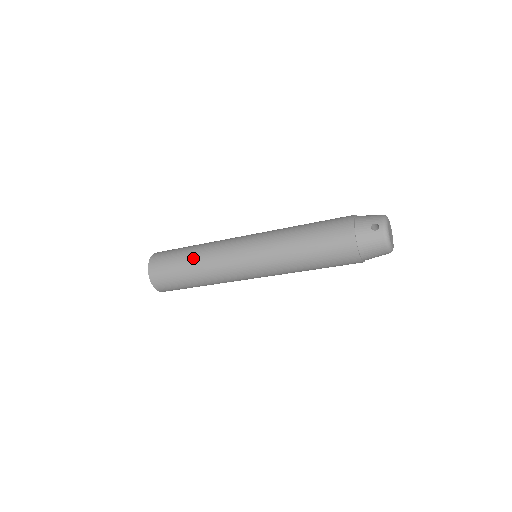
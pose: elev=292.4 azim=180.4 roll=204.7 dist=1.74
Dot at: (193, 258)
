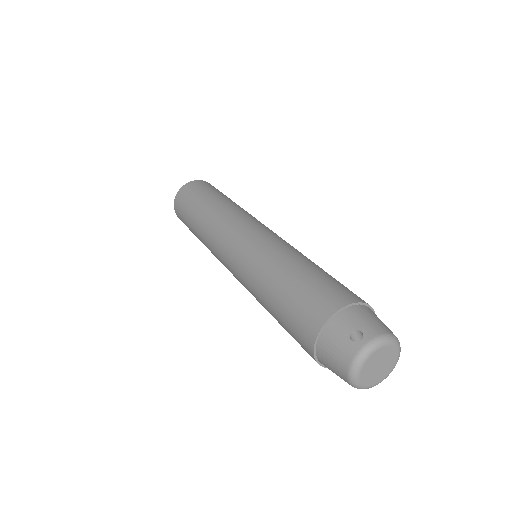
Dot at: (208, 207)
